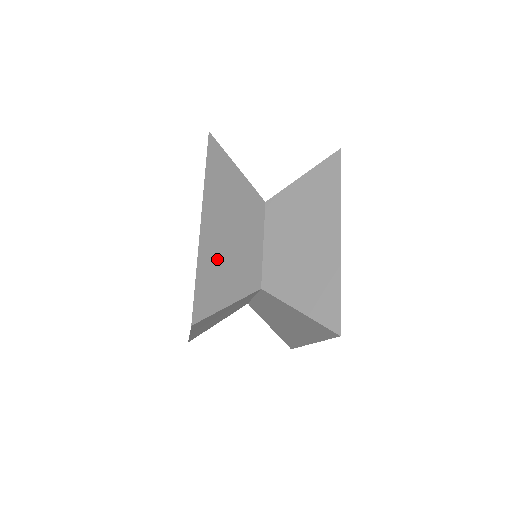
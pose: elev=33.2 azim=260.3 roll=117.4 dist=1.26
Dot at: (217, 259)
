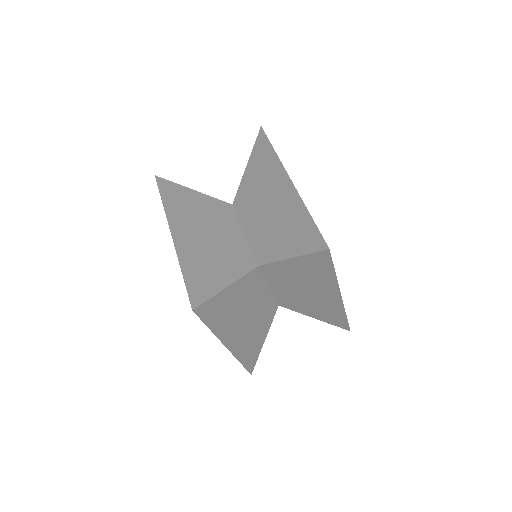
Dot at: occluded
